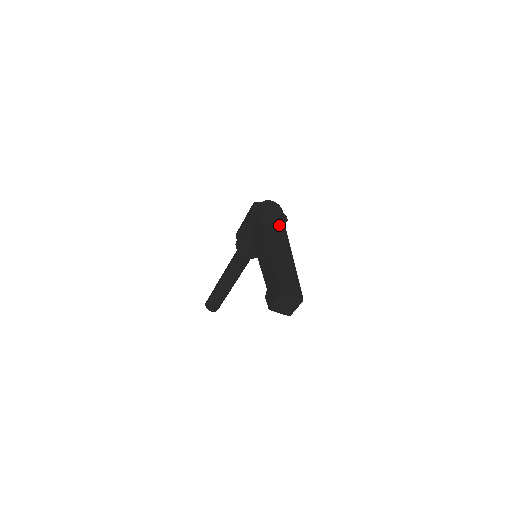
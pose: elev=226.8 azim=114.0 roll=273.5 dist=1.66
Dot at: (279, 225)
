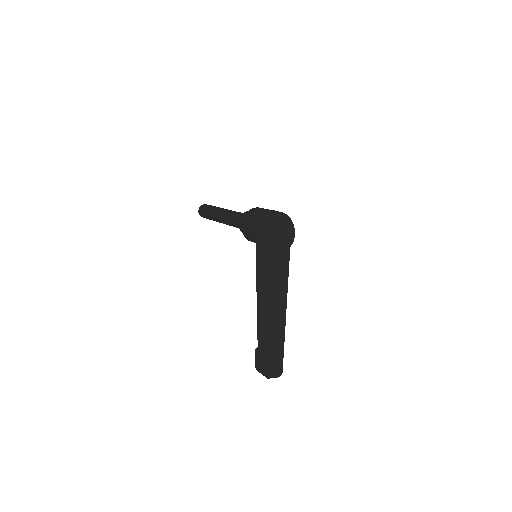
Dot at: (284, 256)
